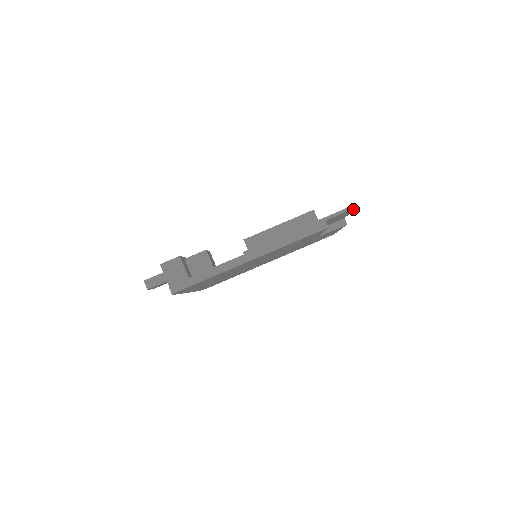
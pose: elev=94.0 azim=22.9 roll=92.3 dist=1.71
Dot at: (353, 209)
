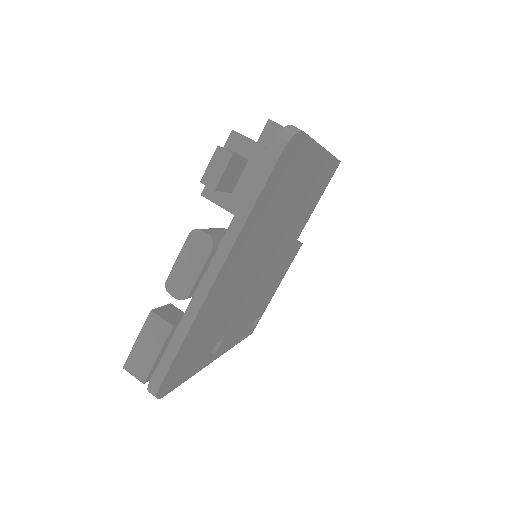
Dot at: occluded
